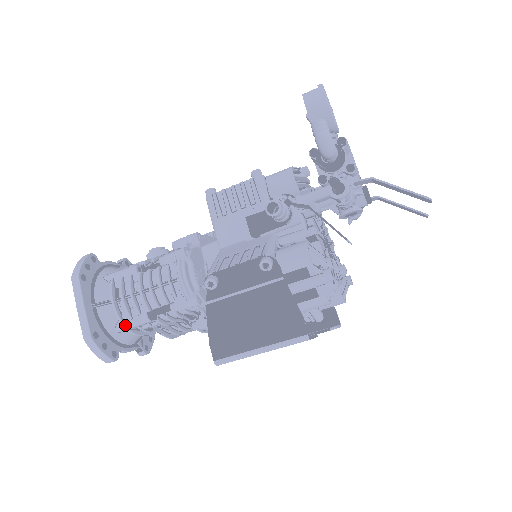
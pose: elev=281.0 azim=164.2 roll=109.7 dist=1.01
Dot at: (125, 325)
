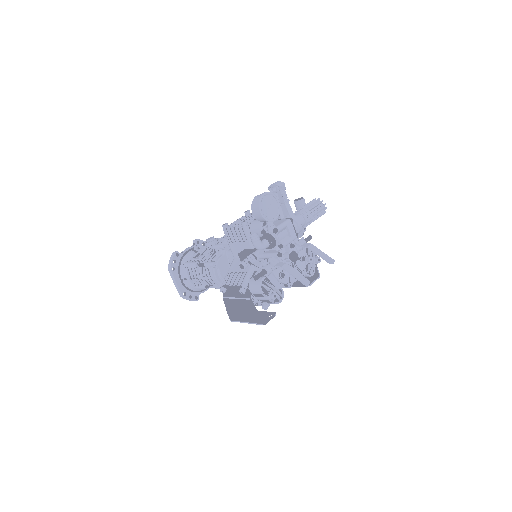
Dot at: (197, 288)
